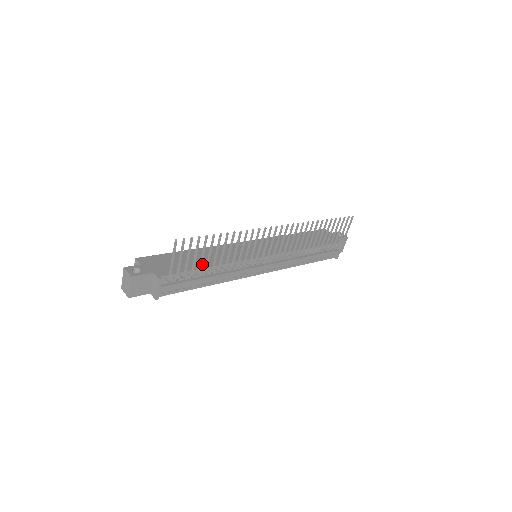
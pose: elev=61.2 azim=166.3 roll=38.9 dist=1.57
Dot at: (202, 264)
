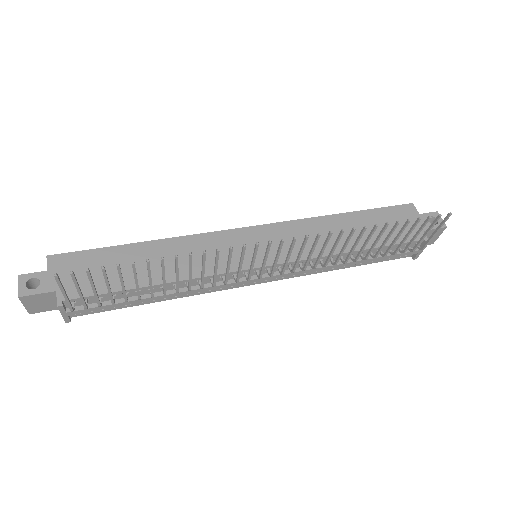
Dot at: (144, 278)
